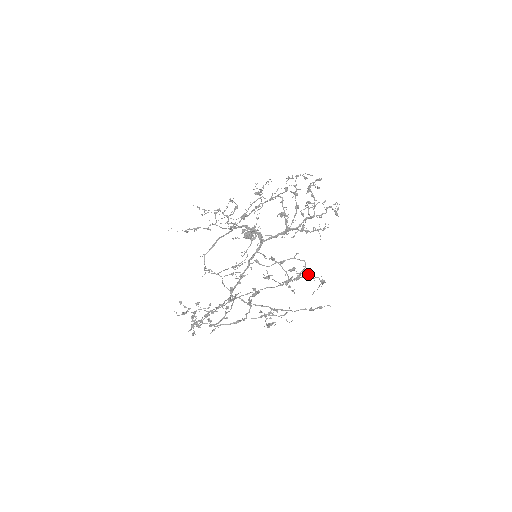
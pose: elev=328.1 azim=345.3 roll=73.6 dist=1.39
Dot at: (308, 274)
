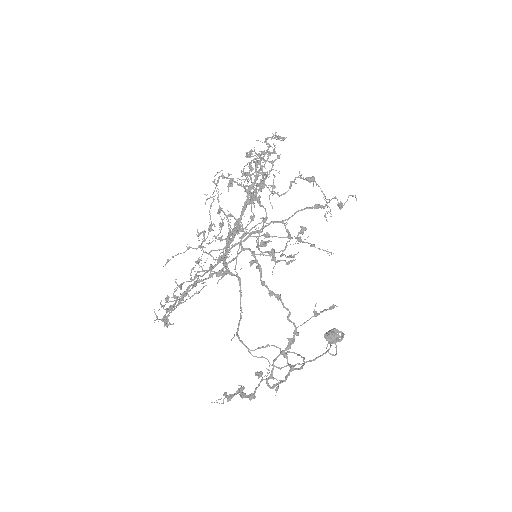
Dot at: occluded
